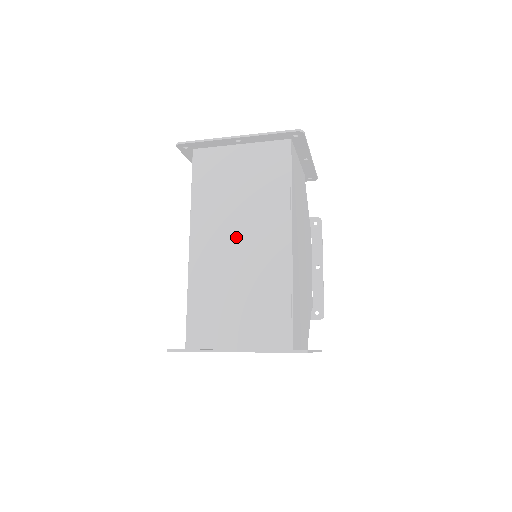
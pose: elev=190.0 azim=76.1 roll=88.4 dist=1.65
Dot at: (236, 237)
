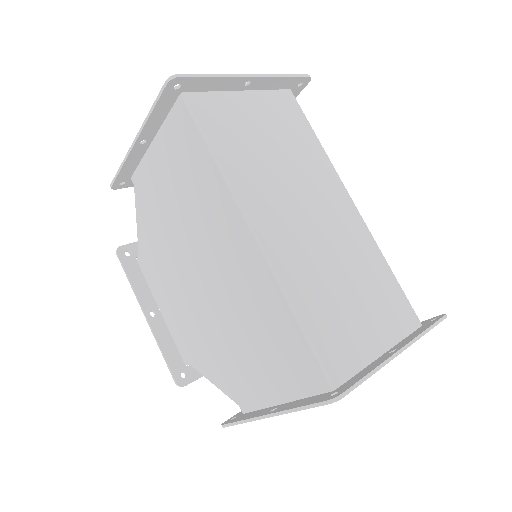
Dot at: (303, 210)
